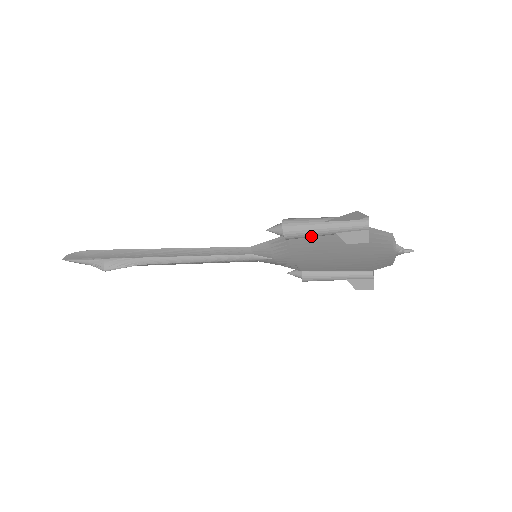
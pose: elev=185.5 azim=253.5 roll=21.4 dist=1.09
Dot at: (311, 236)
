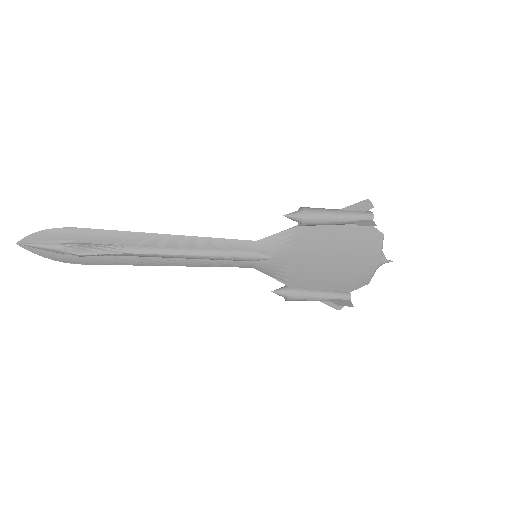
Dot at: (326, 222)
